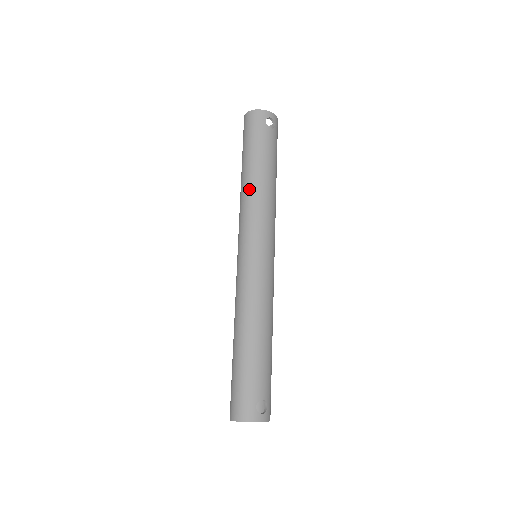
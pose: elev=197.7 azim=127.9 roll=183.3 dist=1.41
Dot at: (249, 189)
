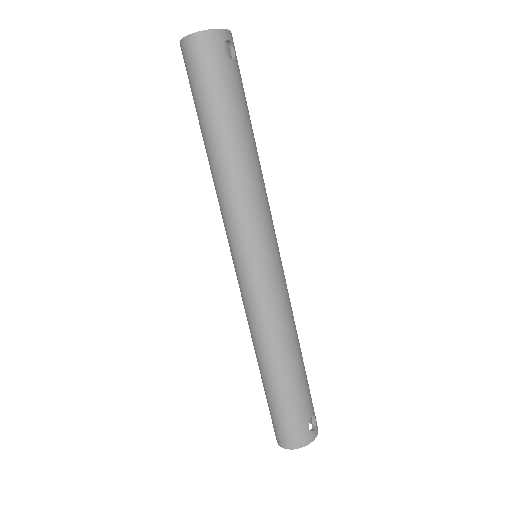
Dot at: (231, 173)
